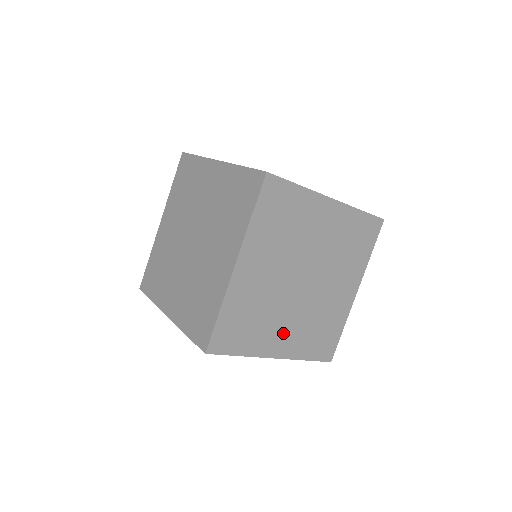
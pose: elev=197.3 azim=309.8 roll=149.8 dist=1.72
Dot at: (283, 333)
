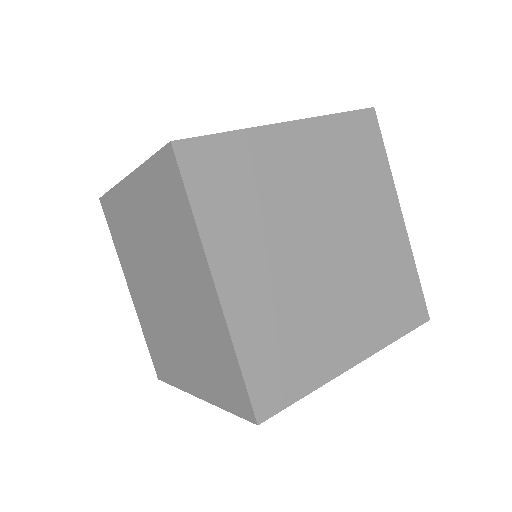
Dot at: occluded
